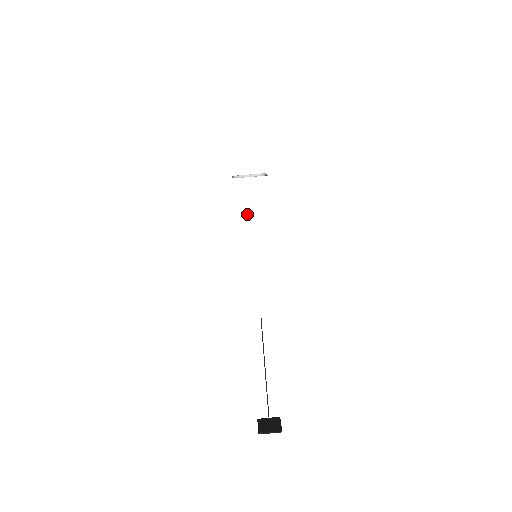
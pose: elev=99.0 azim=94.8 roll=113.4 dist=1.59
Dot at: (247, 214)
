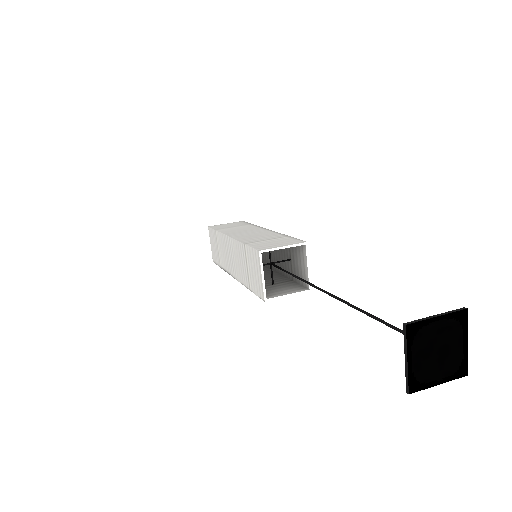
Dot at: (230, 229)
